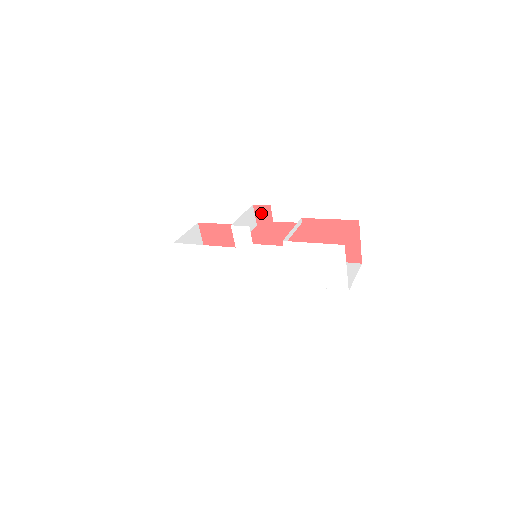
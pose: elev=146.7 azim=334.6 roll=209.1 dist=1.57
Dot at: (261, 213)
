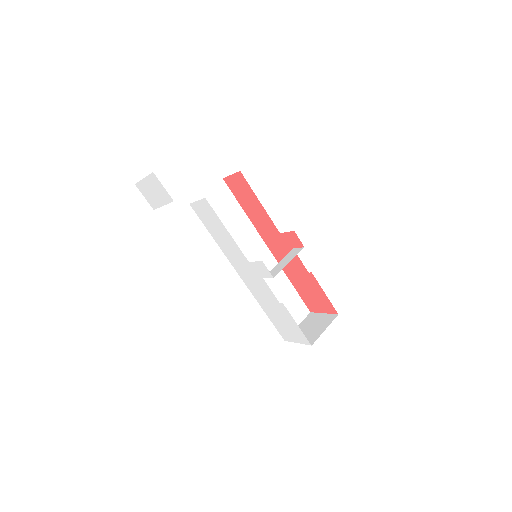
Dot at: (293, 238)
